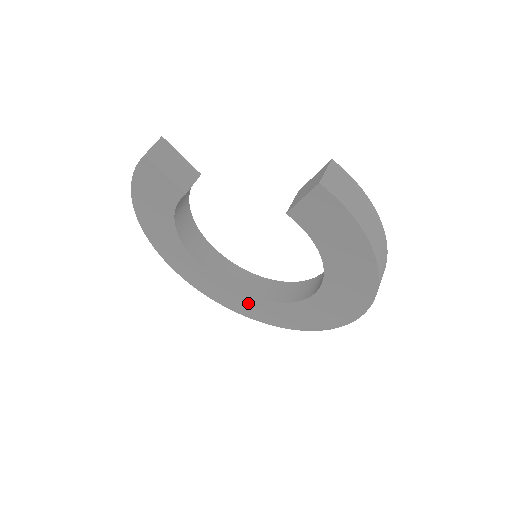
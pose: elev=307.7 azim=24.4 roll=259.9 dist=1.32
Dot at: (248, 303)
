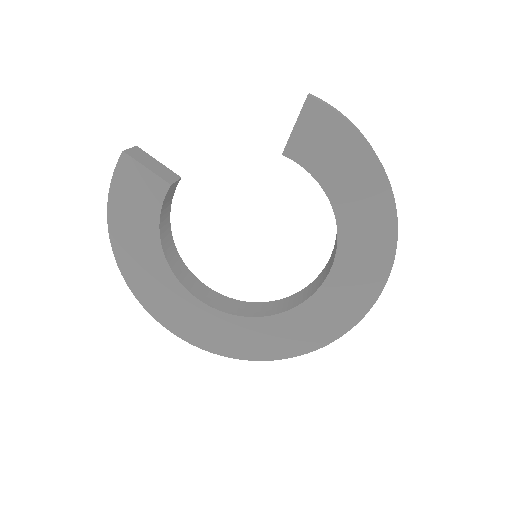
Dot at: (259, 332)
